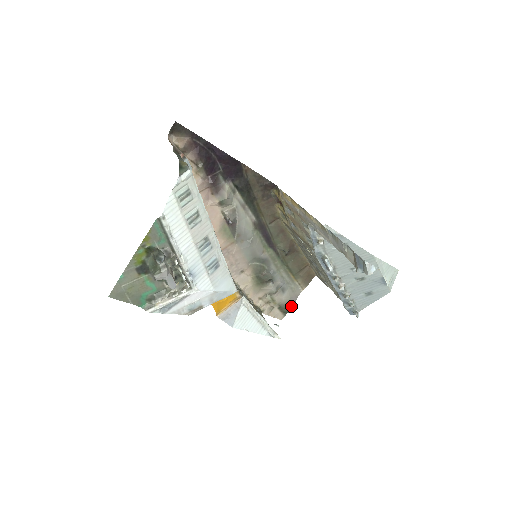
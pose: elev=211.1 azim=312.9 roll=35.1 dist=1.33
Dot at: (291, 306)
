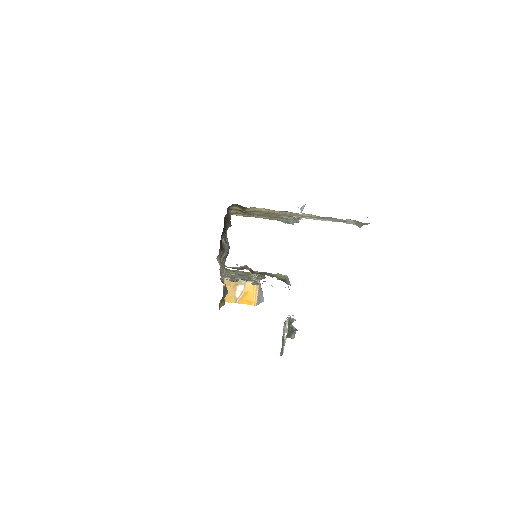
Dot at: occluded
